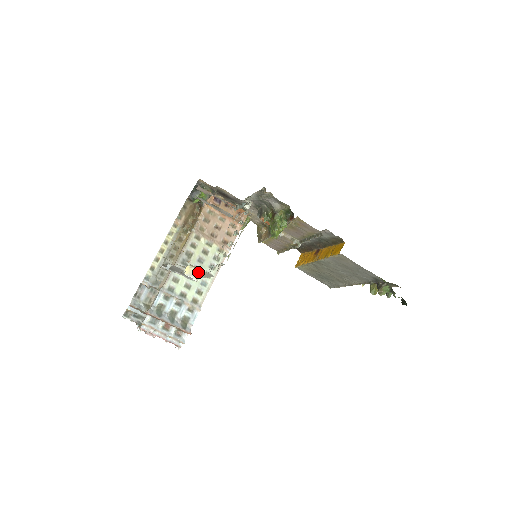
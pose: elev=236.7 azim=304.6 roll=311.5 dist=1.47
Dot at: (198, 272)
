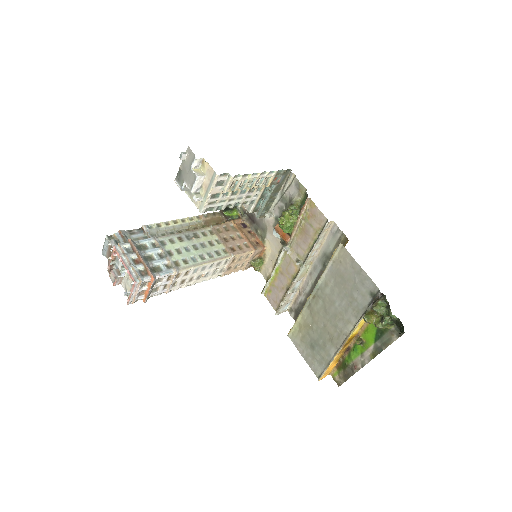
Dot at: (203, 189)
